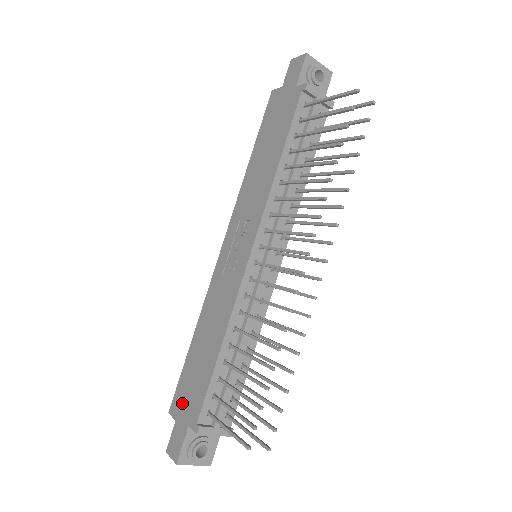
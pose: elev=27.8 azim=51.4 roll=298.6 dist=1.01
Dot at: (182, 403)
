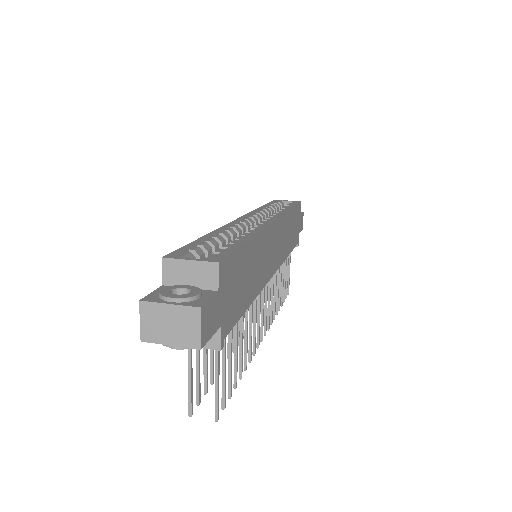
Dot at: occluded
